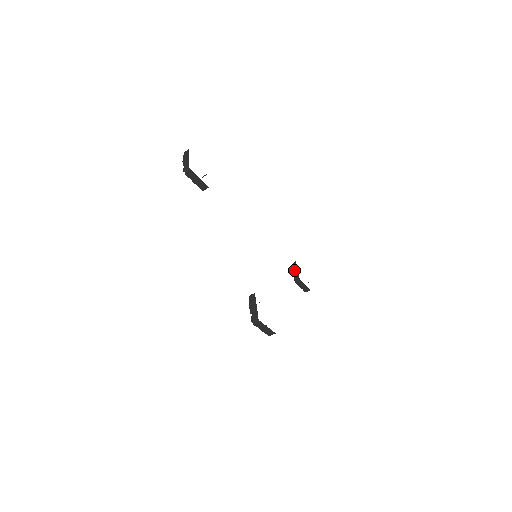
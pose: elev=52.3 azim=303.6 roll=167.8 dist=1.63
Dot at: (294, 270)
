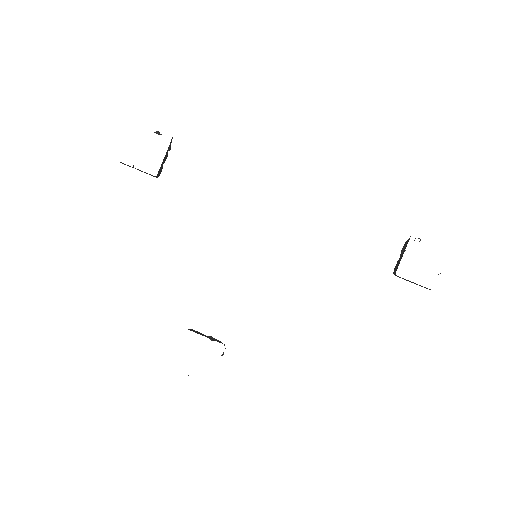
Dot at: (401, 253)
